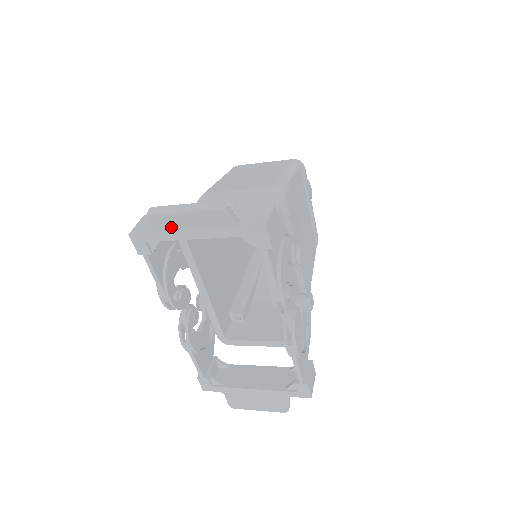
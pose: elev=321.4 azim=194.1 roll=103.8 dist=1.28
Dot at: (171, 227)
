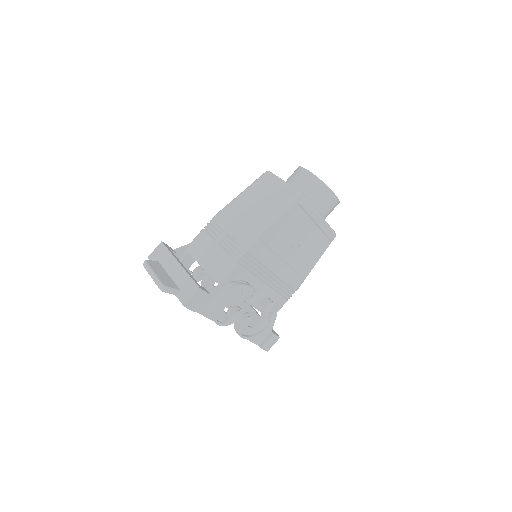
Dot at: occluded
